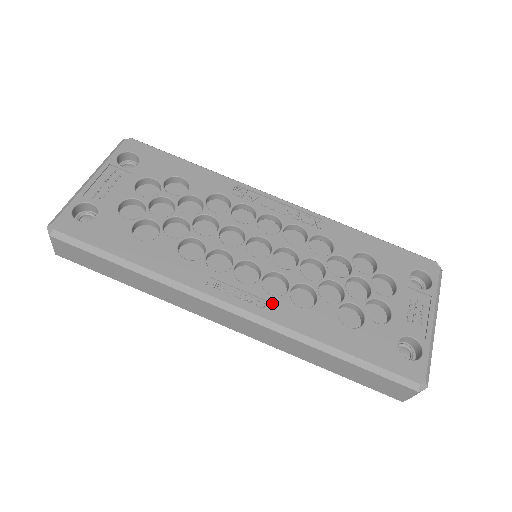
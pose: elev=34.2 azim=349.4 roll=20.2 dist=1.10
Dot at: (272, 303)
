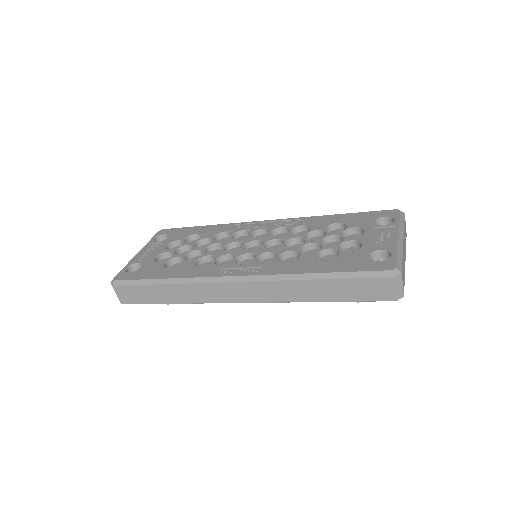
Dot at: (265, 267)
